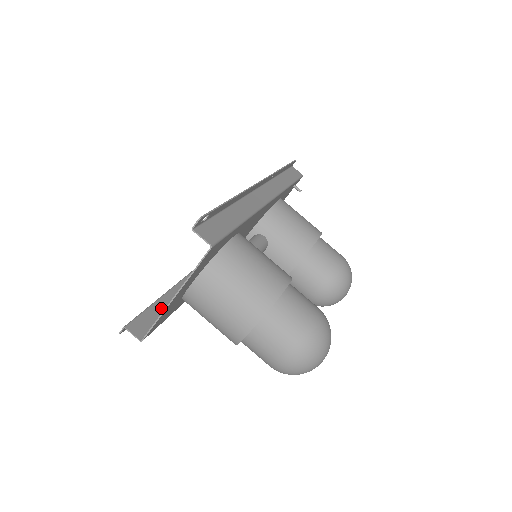
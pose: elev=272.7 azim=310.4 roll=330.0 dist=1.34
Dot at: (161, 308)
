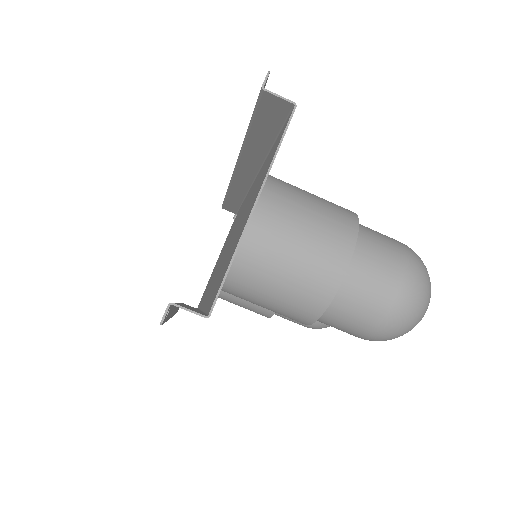
Dot at: occluded
